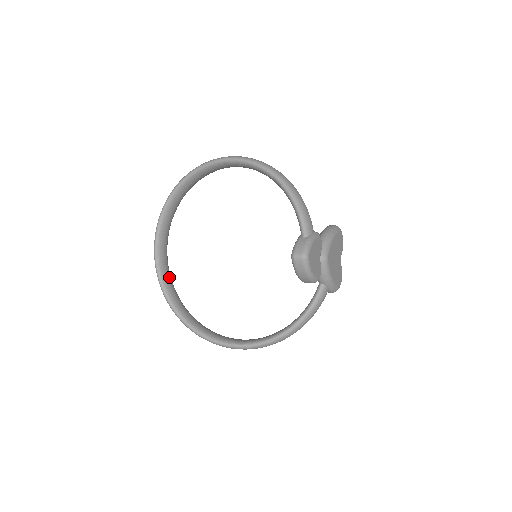
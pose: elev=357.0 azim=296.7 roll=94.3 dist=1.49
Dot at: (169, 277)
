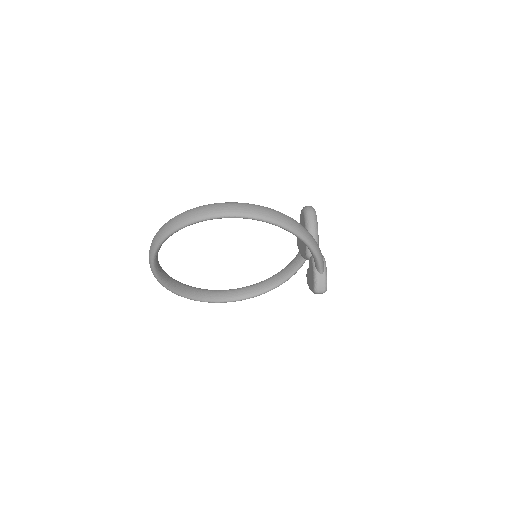
Dot at: (164, 272)
